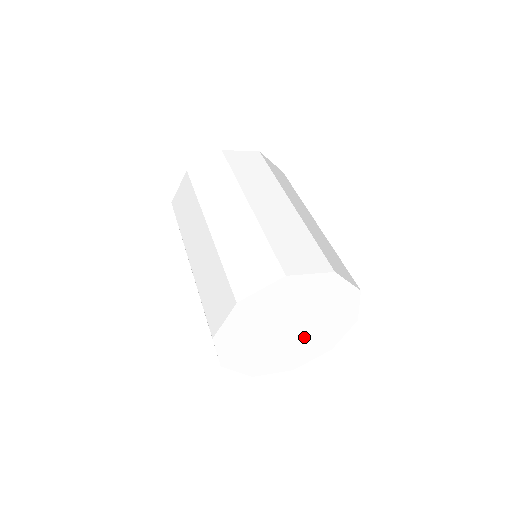
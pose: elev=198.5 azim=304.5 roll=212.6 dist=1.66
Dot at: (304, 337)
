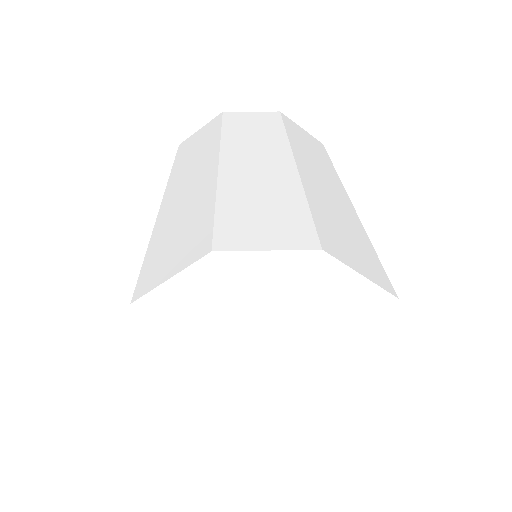
Dot at: (246, 400)
